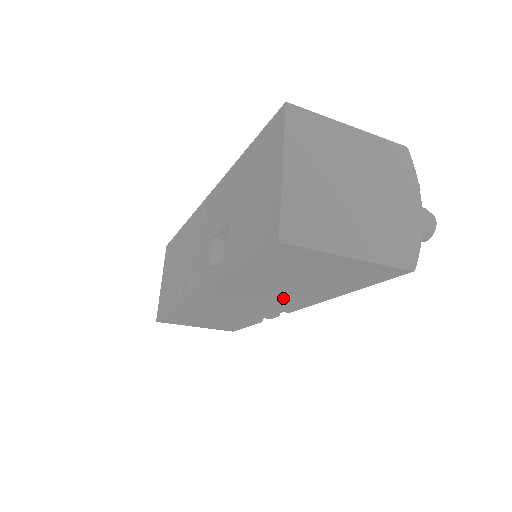
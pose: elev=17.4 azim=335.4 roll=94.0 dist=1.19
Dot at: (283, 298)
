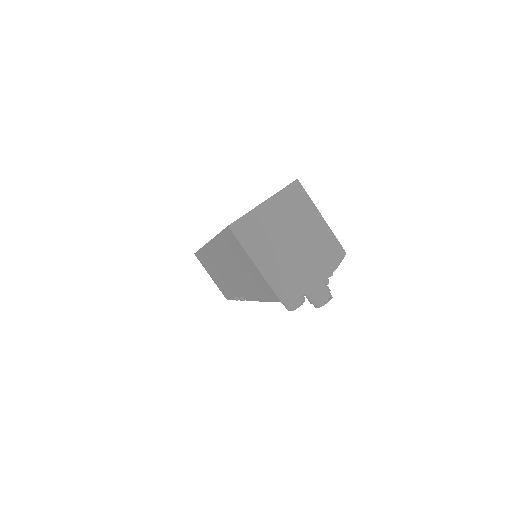
Dot at: (240, 280)
